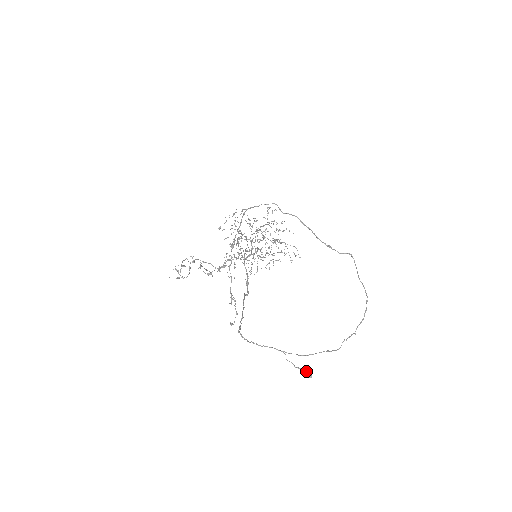
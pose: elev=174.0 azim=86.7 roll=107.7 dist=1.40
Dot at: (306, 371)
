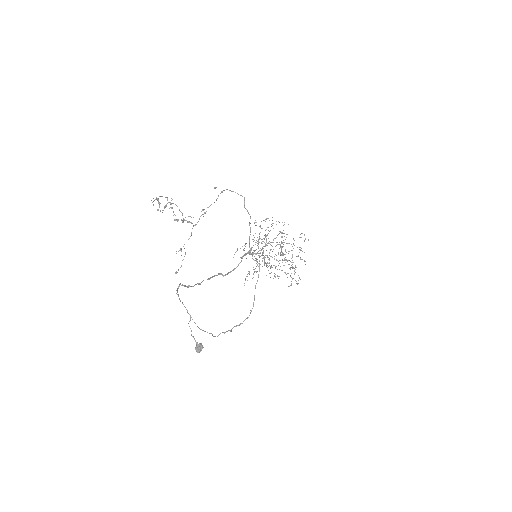
Dot at: (198, 345)
